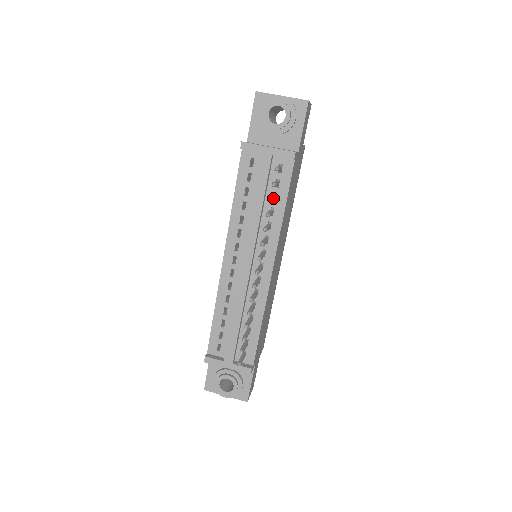
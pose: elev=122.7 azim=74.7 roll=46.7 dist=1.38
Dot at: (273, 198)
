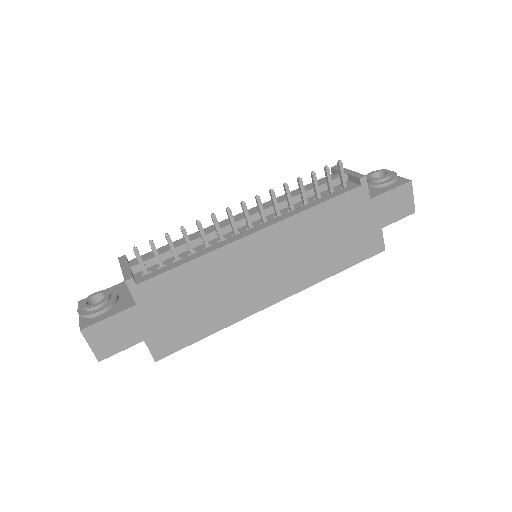
Dot at: (316, 177)
